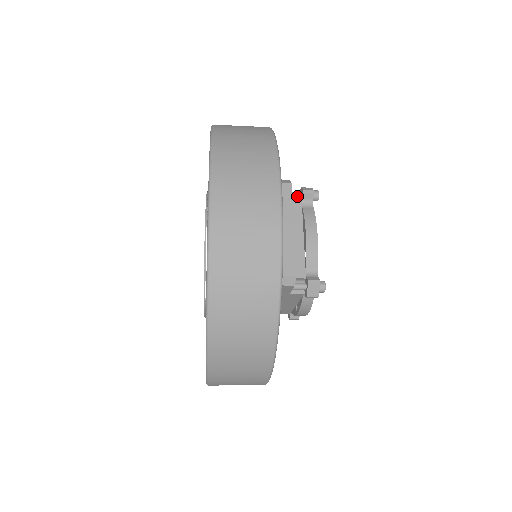
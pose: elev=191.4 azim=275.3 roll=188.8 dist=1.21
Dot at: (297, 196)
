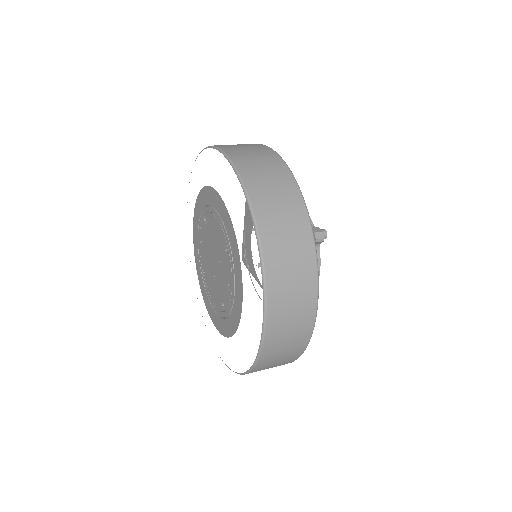
Dot at: occluded
